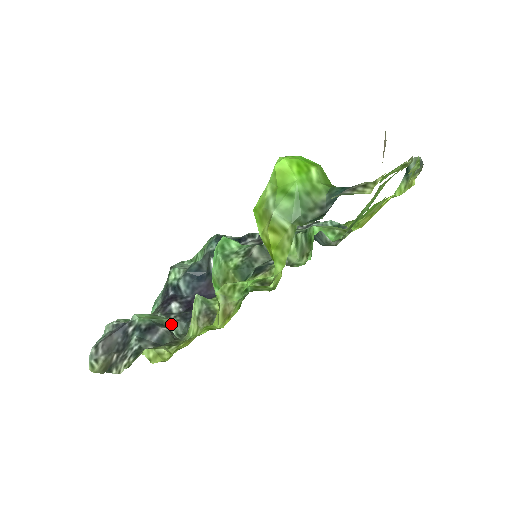
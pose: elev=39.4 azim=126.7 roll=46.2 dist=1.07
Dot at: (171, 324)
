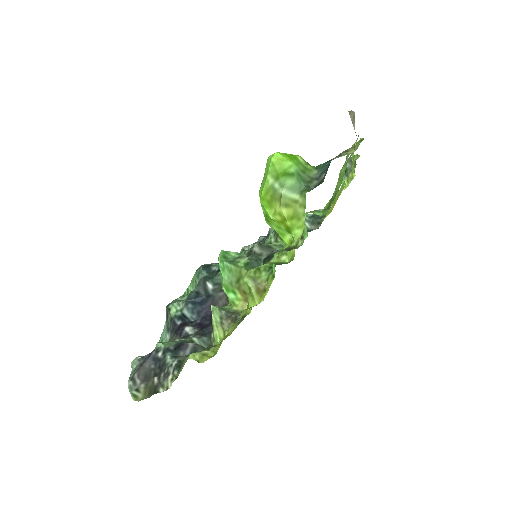
Dot at: (193, 342)
